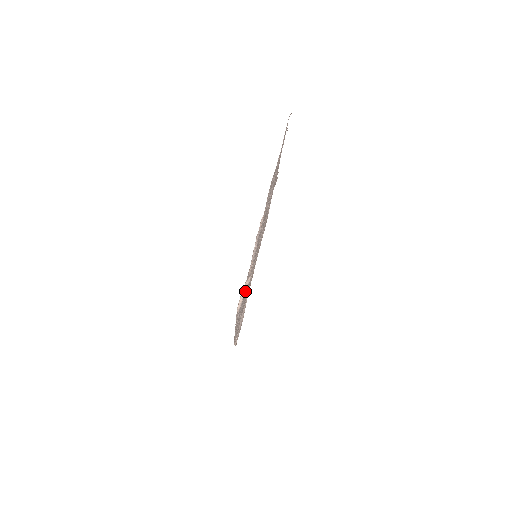
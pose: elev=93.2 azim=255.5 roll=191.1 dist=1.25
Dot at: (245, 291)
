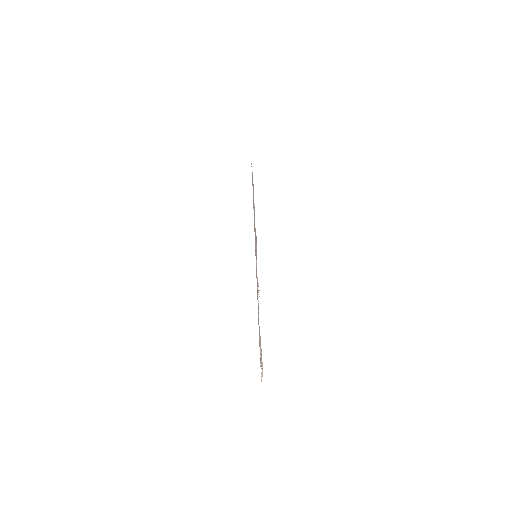
Dot at: (262, 374)
